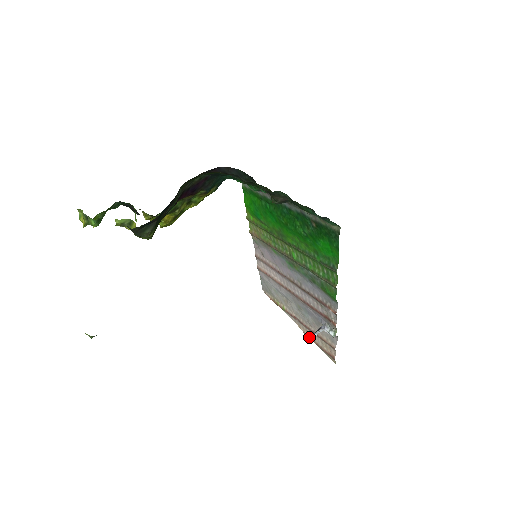
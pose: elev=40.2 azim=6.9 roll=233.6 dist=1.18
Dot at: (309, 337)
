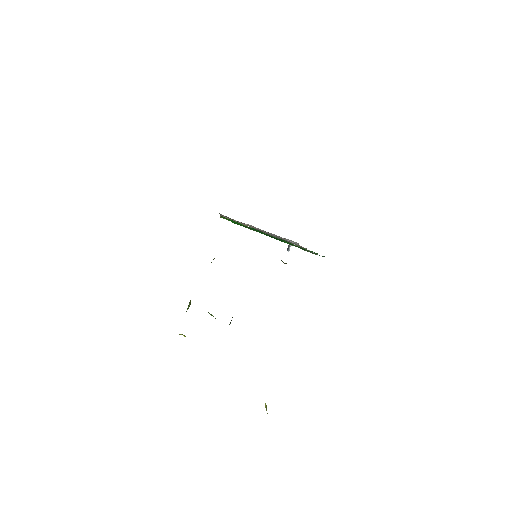
Dot at: occluded
